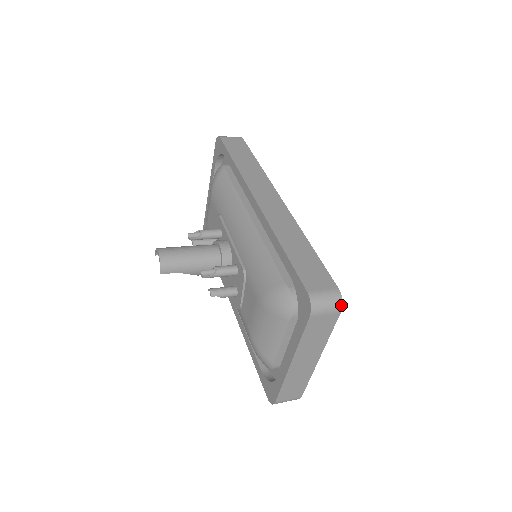
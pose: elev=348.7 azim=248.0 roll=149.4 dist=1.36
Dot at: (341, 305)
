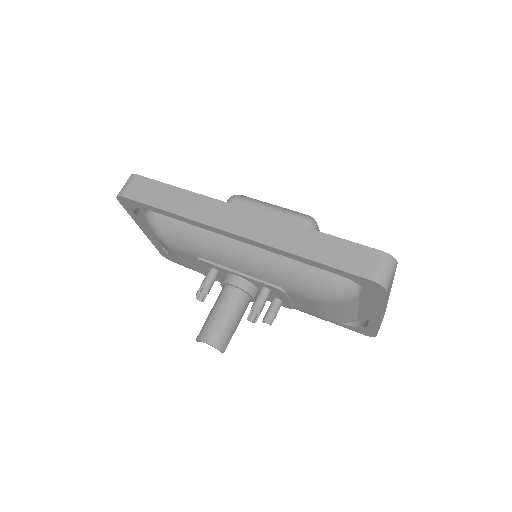
Dot at: (395, 261)
